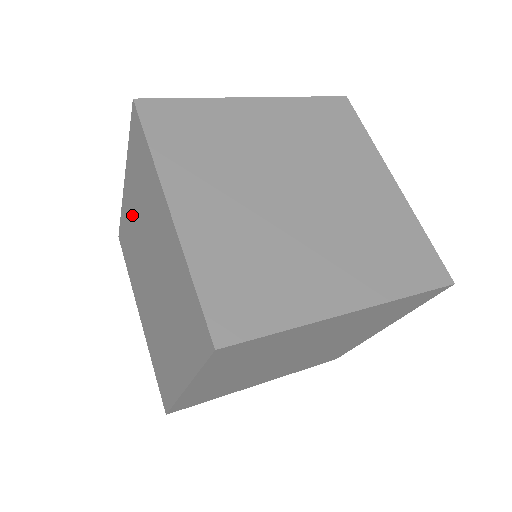
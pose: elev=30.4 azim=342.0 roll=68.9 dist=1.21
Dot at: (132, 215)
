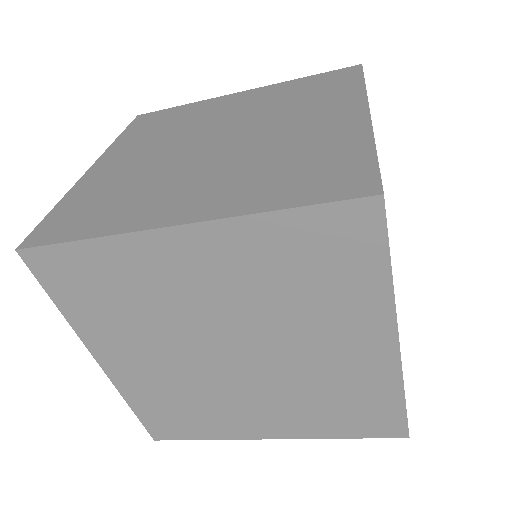
Dot at: (228, 107)
